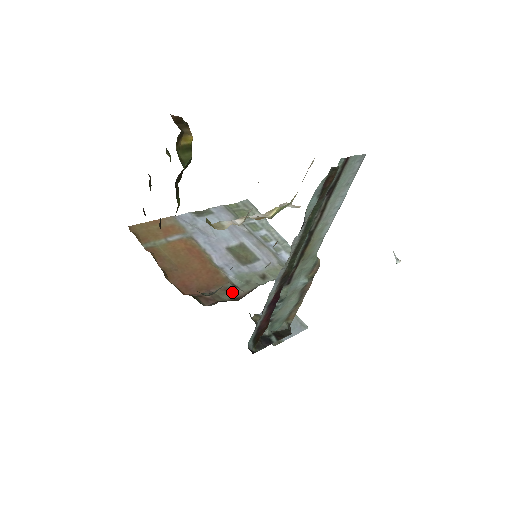
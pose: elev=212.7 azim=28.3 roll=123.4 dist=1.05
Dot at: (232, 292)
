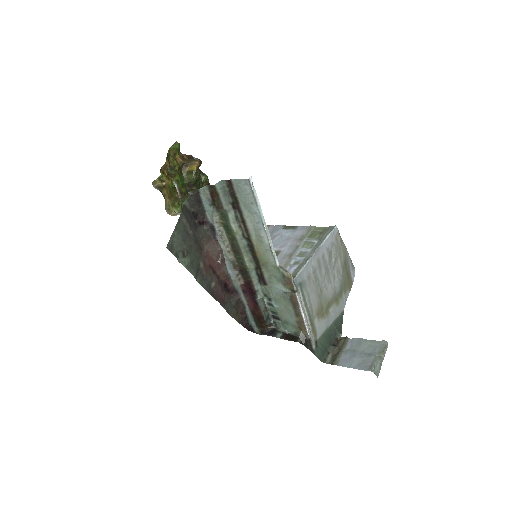
Dot at: occluded
